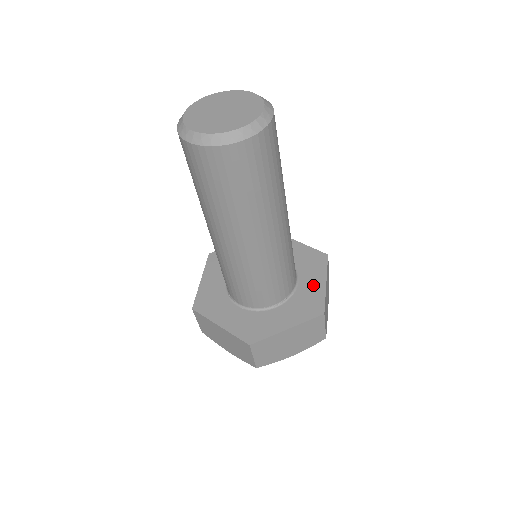
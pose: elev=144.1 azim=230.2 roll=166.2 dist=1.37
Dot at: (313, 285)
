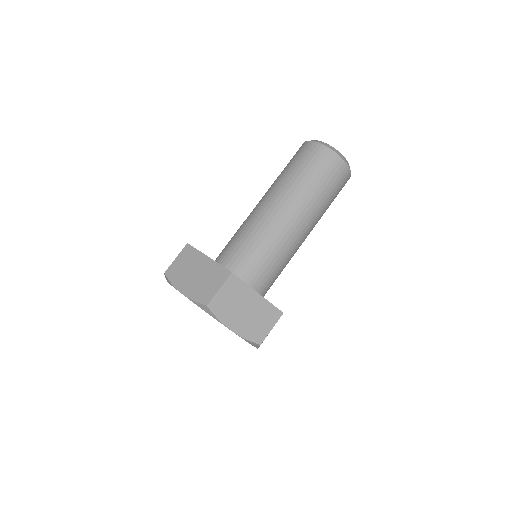
Dot at: occluded
